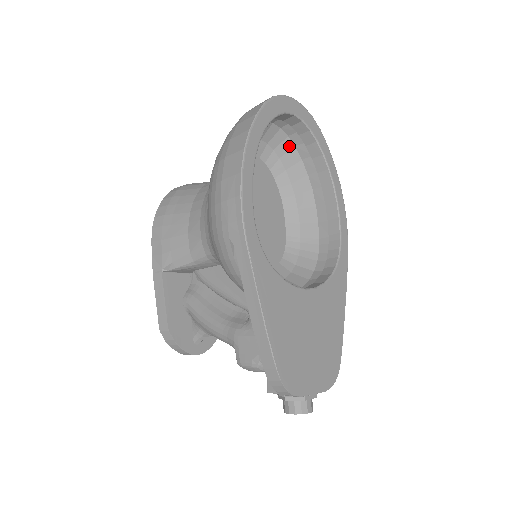
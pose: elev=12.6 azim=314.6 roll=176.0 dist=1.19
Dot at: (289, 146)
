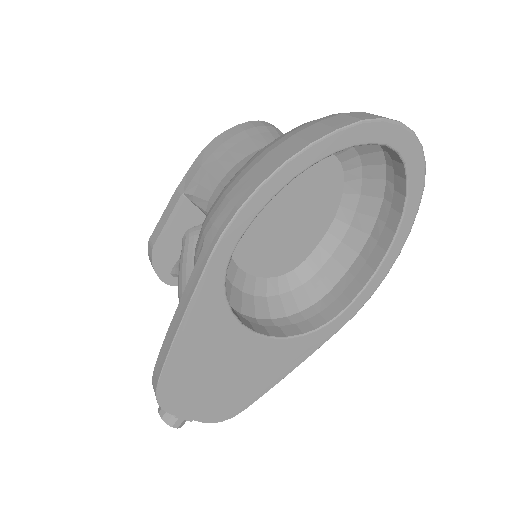
Dot at: (381, 174)
